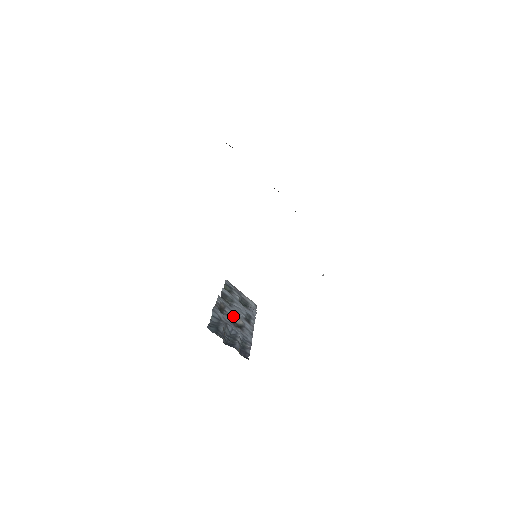
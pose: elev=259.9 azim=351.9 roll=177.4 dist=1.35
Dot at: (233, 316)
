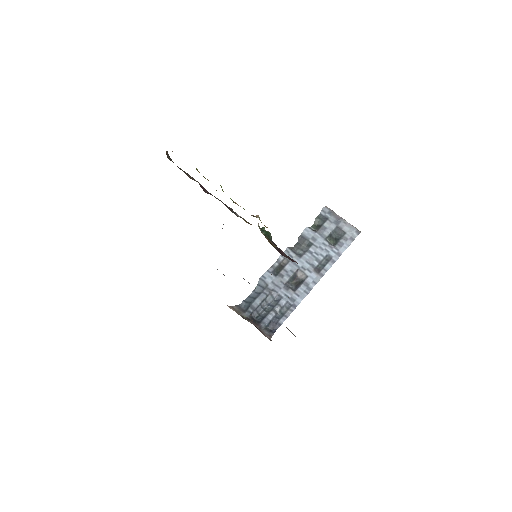
Dot at: (293, 273)
